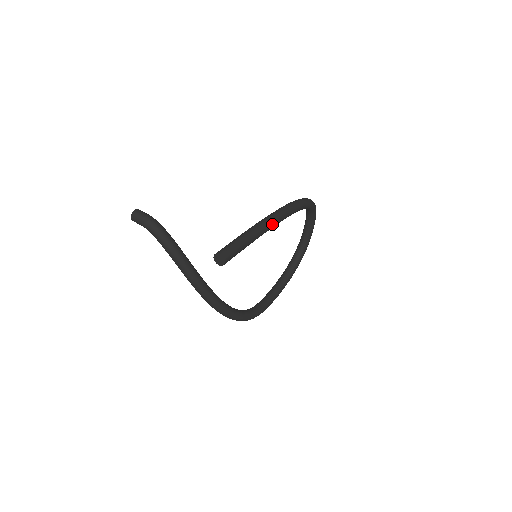
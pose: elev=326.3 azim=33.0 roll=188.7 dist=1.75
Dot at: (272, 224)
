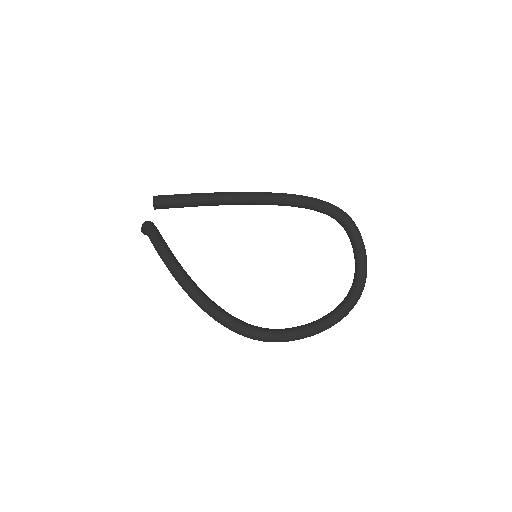
Dot at: (239, 194)
